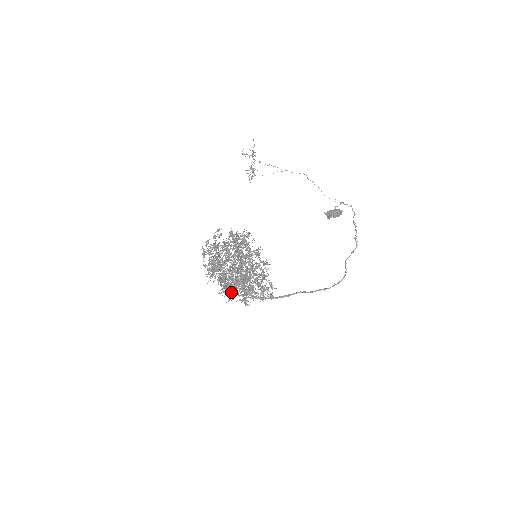
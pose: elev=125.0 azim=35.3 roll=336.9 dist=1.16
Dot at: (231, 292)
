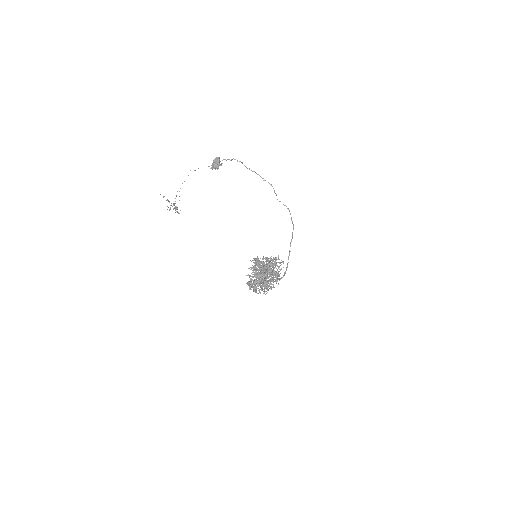
Dot at: occluded
